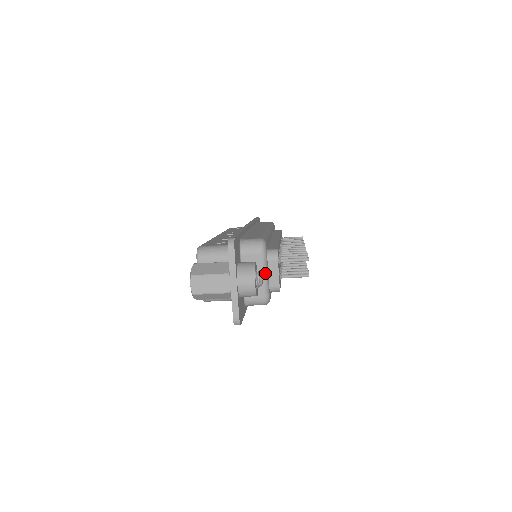
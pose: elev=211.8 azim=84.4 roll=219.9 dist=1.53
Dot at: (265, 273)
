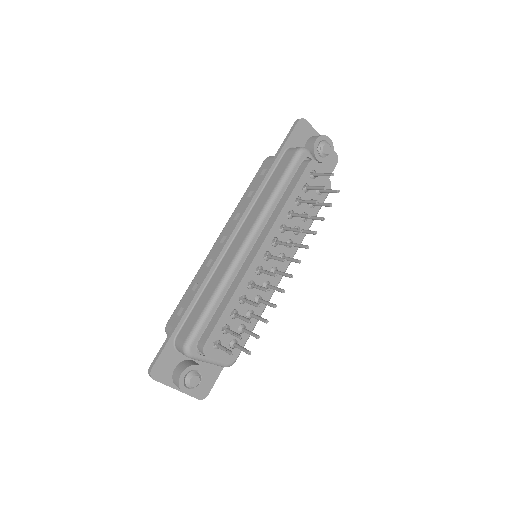
Dot at: (206, 362)
